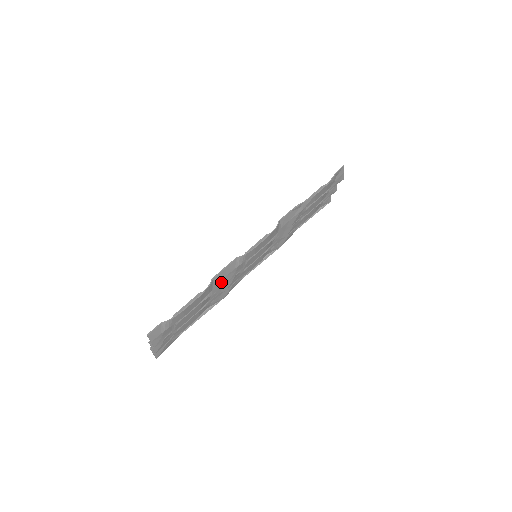
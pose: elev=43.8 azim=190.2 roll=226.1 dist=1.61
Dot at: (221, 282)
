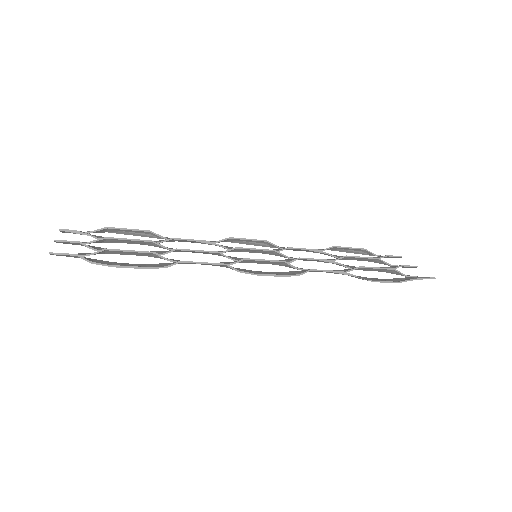
Dot at: occluded
